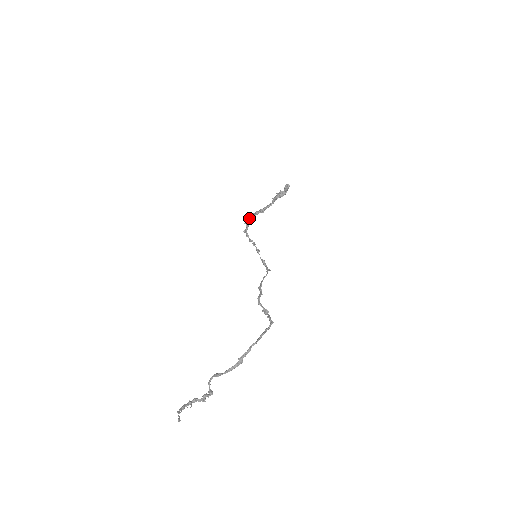
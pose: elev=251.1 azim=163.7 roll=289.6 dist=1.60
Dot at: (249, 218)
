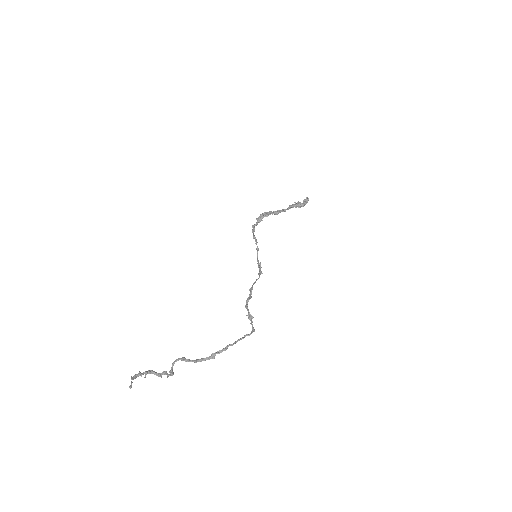
Dot at: (263, 216)
